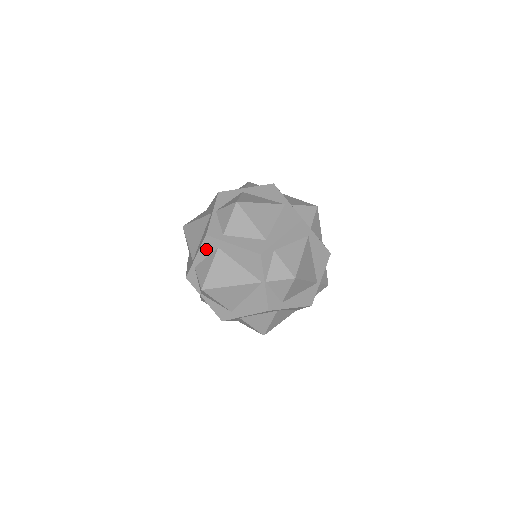
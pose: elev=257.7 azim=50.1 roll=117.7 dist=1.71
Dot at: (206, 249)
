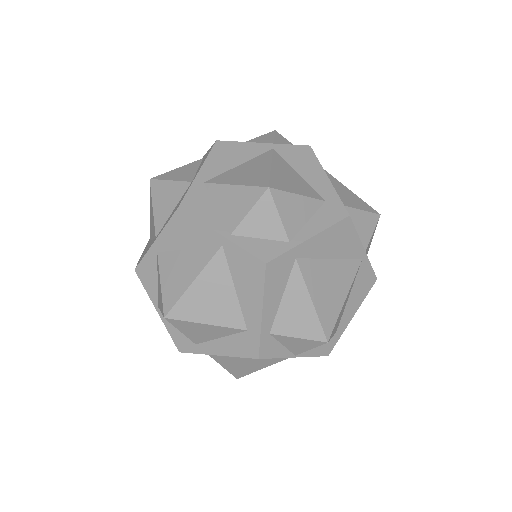
Dot at: occluded
